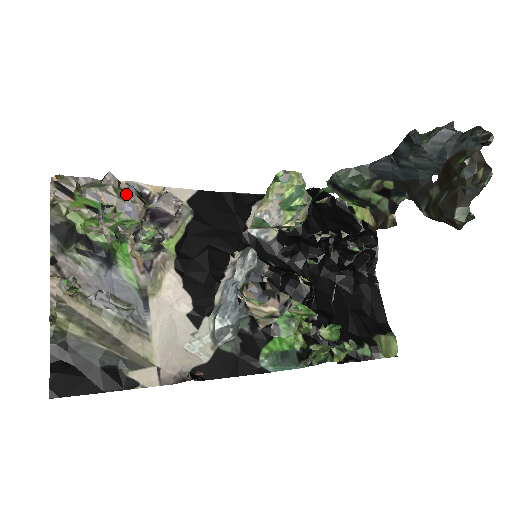
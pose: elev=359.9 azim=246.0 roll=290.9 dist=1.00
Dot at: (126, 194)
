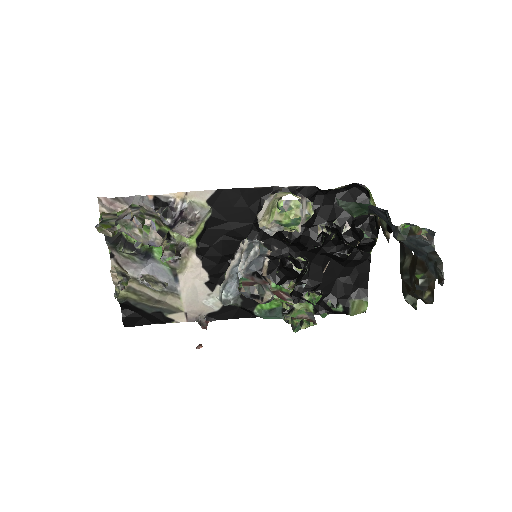
Dot at: (149, 231)
